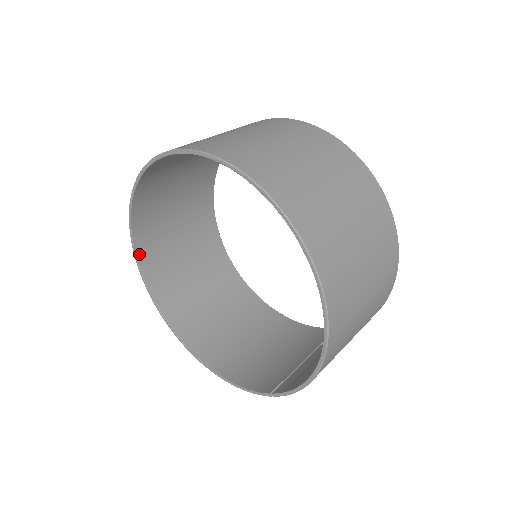
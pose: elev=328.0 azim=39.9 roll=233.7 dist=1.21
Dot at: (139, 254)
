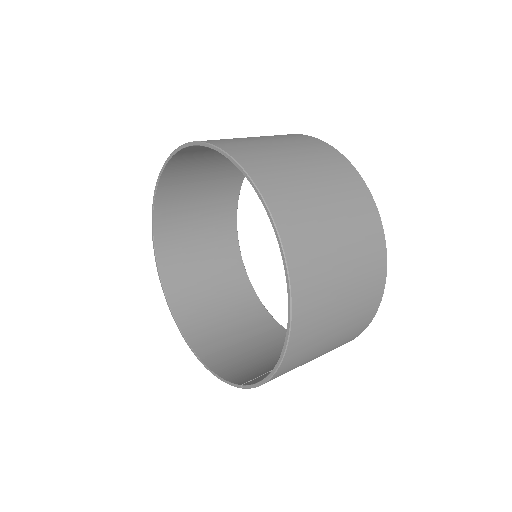
Dot at: (157, 239)
